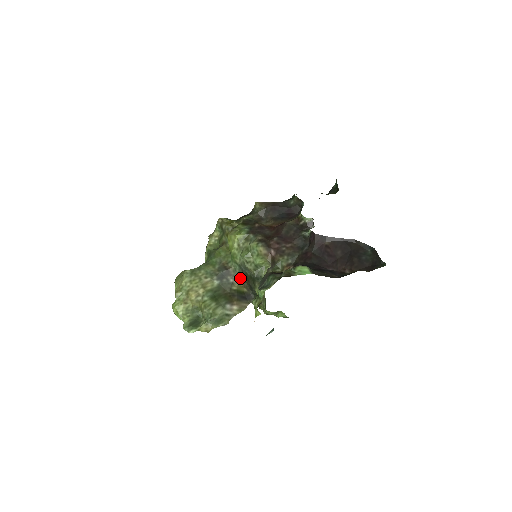
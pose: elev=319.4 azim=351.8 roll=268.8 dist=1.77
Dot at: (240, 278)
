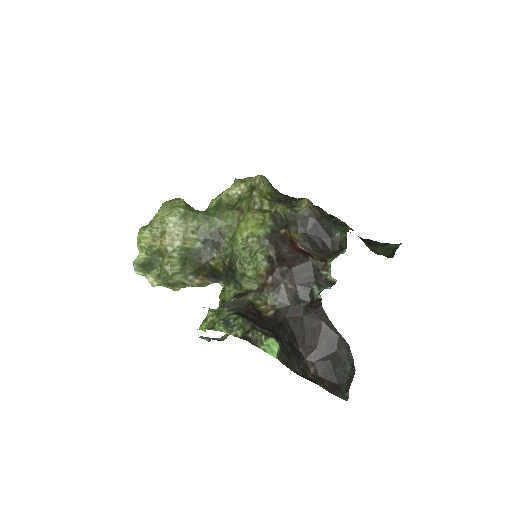
Dot at: (224, 260)
